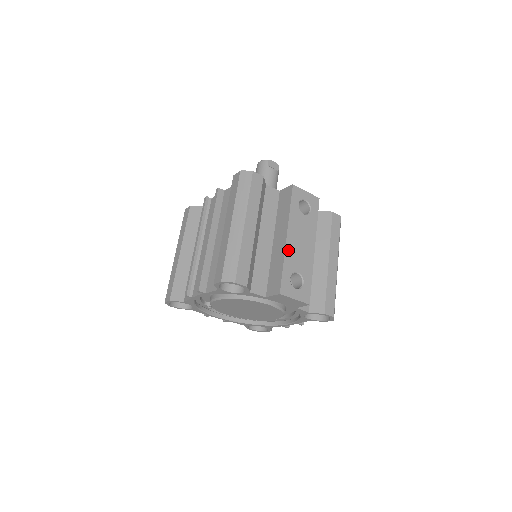
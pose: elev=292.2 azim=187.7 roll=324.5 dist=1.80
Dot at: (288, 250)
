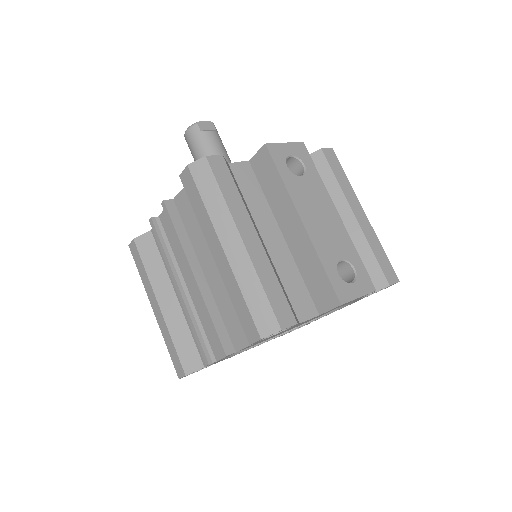
Dot at: (314, 238)
